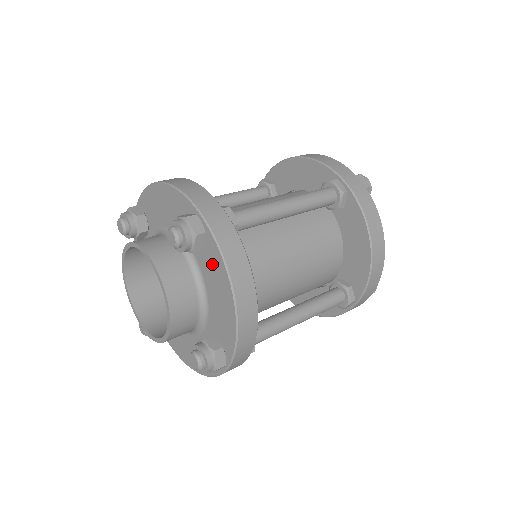
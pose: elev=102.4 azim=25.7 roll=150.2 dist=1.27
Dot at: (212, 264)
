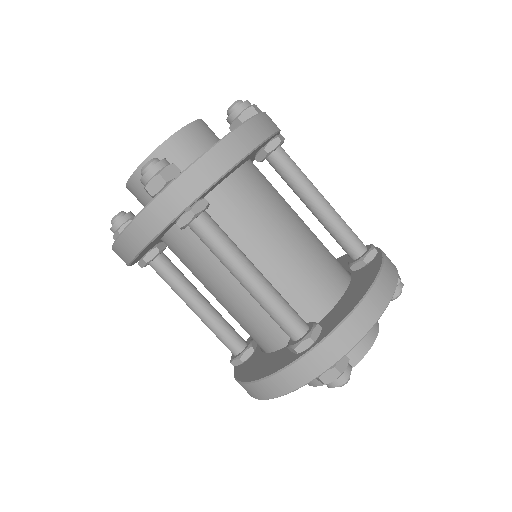
Dot at: occluded
